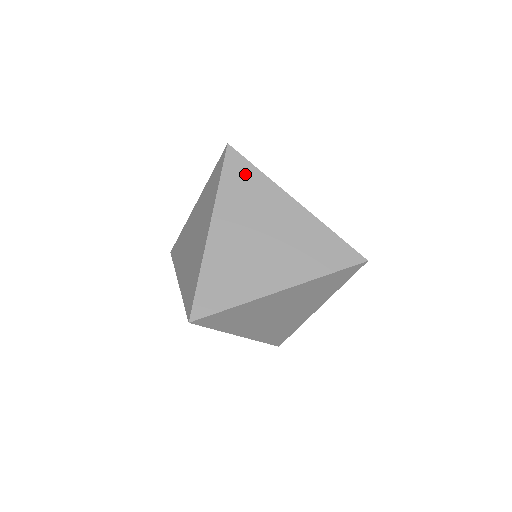
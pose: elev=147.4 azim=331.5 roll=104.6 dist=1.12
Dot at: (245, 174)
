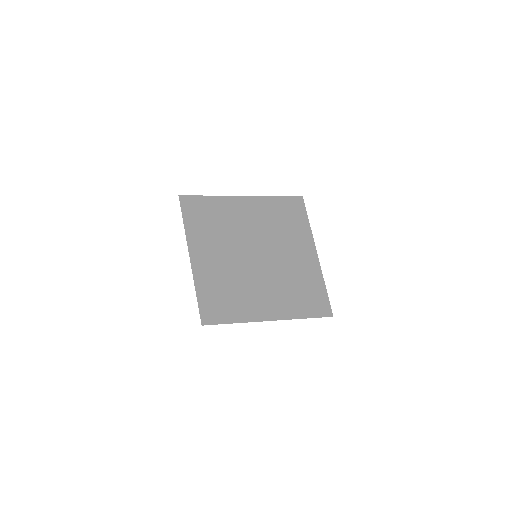
Dot at: (196, 205)
